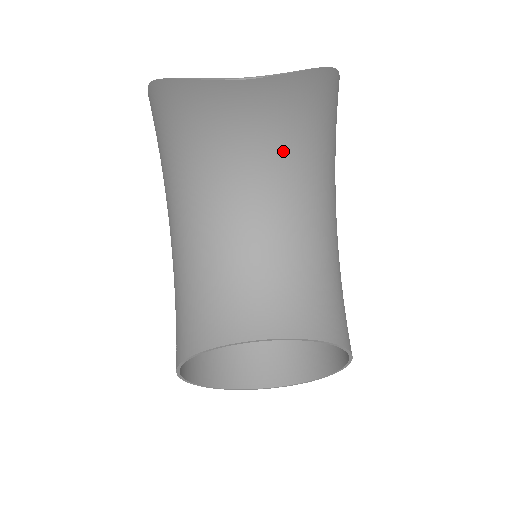
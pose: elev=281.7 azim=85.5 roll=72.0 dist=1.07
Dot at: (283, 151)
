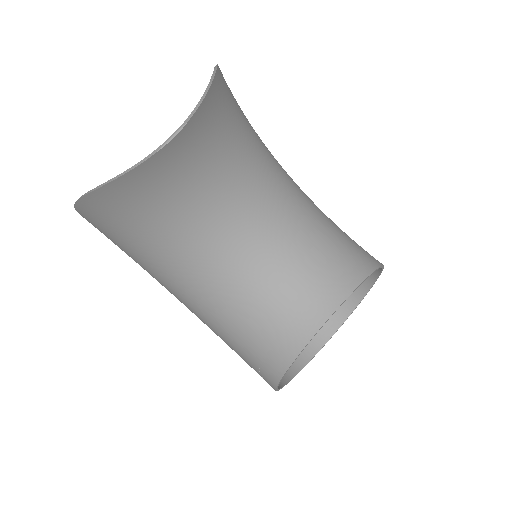
Dot at: (231, 165)
